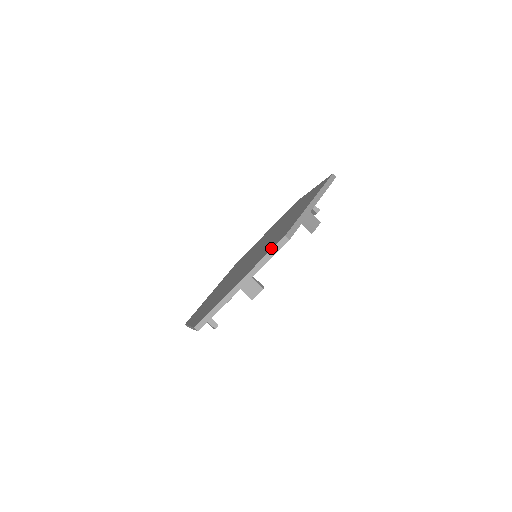
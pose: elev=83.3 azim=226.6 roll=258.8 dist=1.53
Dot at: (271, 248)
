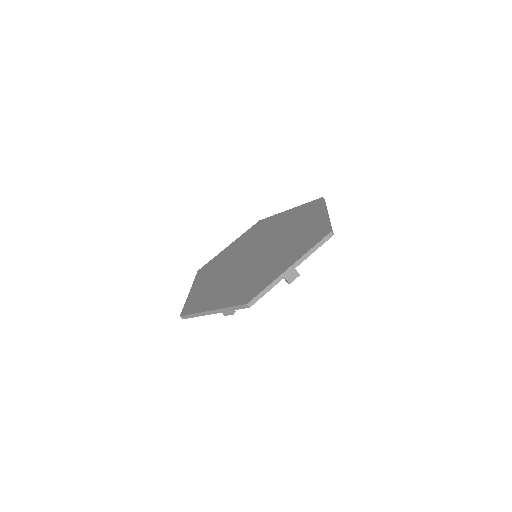
Dot at: (238, 302)
